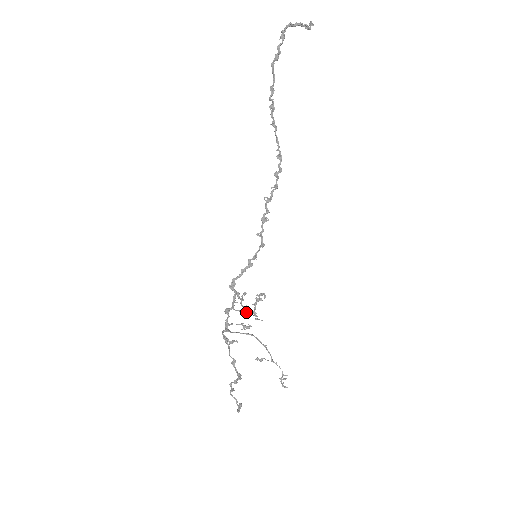
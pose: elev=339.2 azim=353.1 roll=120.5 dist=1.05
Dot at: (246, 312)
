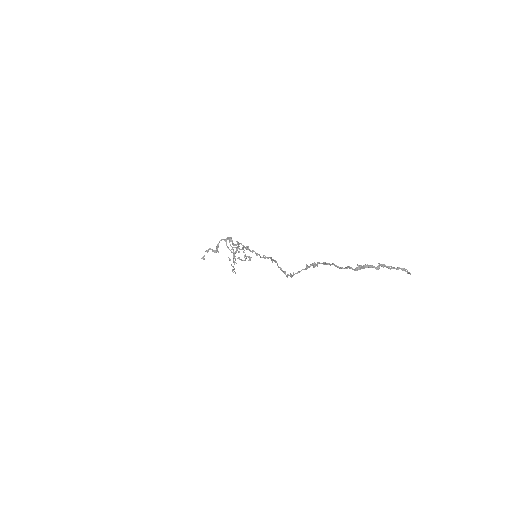
Dot at: (233, 255)
